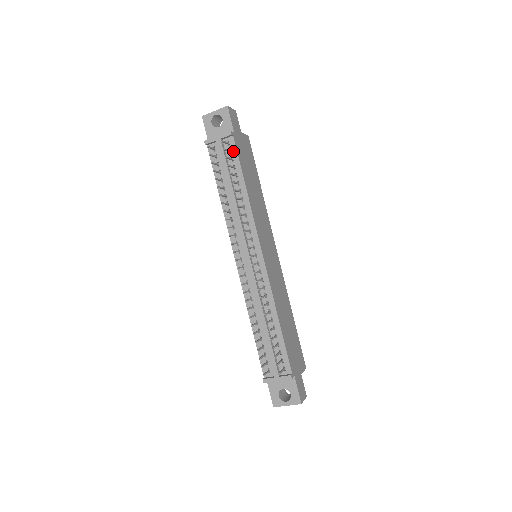
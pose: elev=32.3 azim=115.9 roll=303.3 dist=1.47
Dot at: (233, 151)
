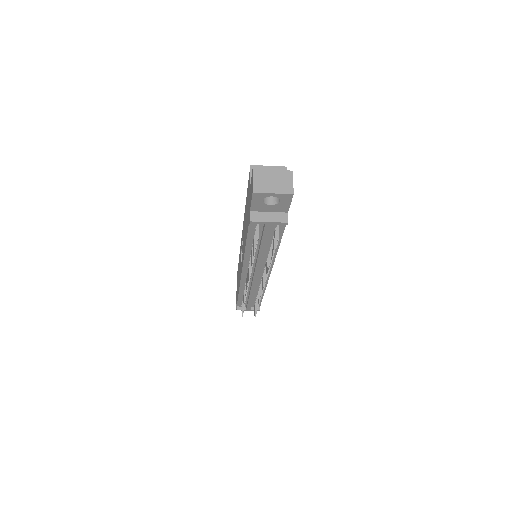
Dot at: (280, 229)
